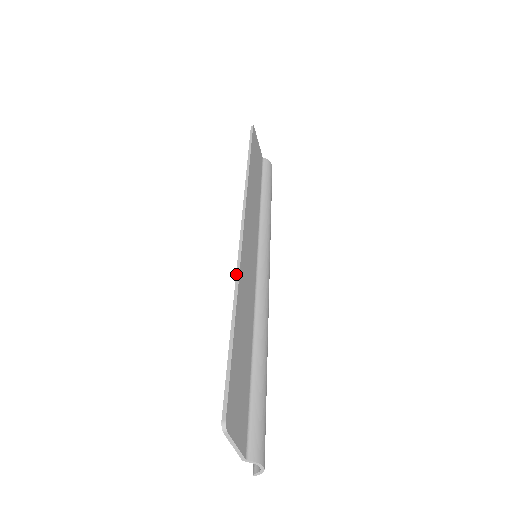
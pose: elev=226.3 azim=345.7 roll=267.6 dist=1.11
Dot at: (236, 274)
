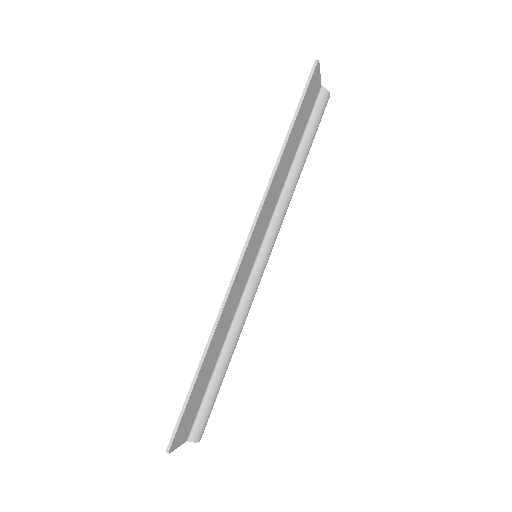
Dot at: (219, 313)
